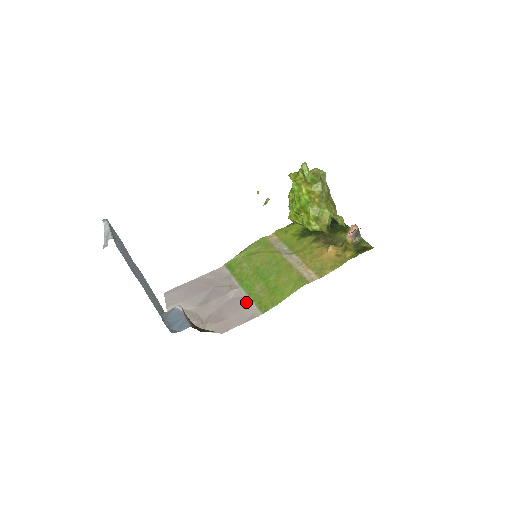
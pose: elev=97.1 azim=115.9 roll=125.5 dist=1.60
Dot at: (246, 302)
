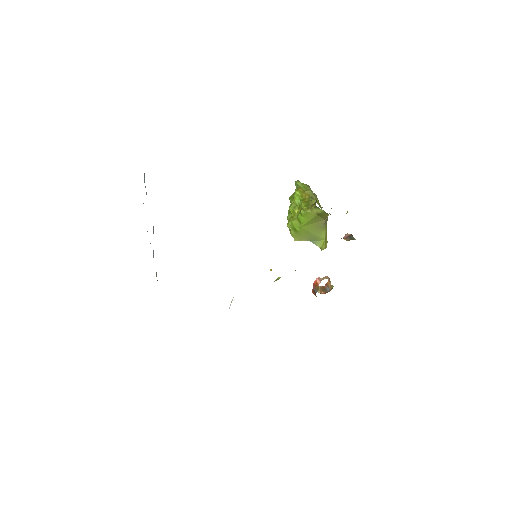
Dot at: occluded
